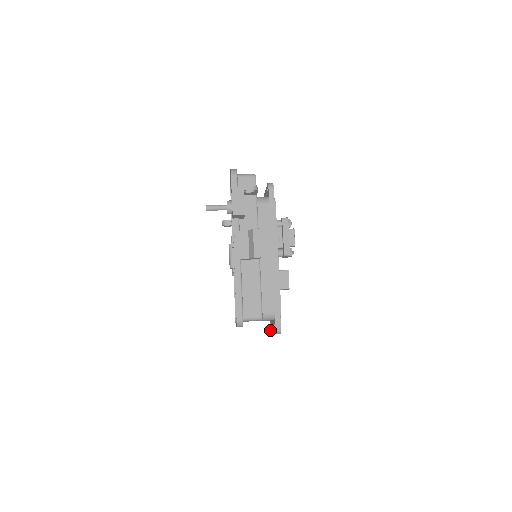
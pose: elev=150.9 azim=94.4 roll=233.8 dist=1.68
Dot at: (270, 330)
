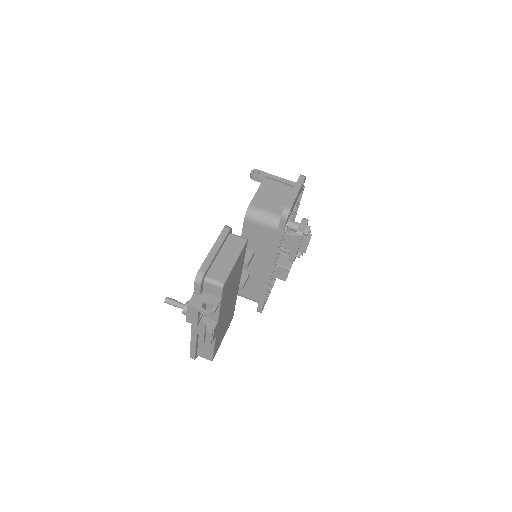
Dot at: occluded
